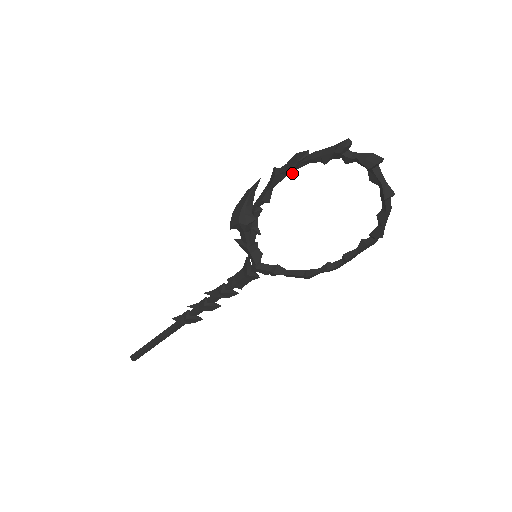
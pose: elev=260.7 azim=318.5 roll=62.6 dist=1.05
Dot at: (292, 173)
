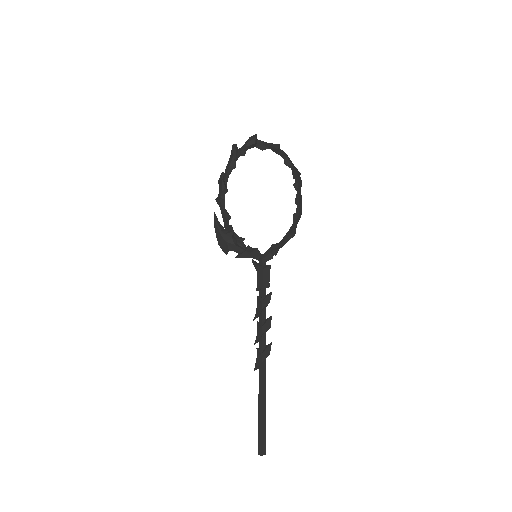
Dot at: (226, 189)
